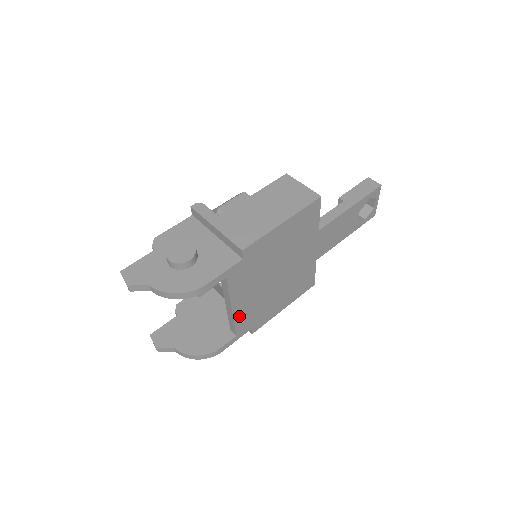
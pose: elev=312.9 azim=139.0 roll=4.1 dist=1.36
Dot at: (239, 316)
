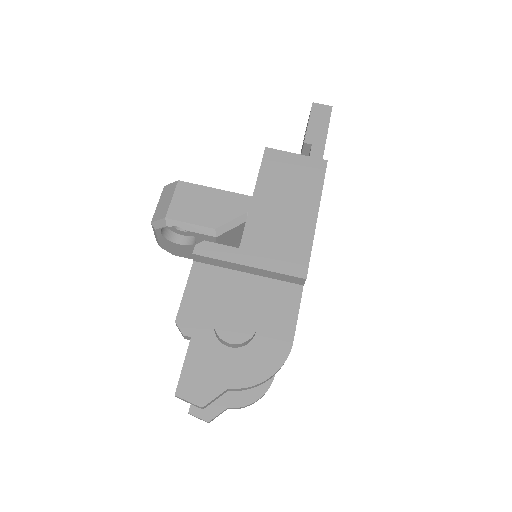
Dot at: occluded
